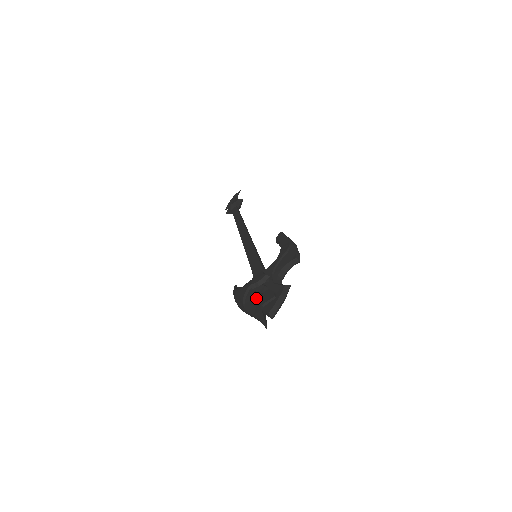
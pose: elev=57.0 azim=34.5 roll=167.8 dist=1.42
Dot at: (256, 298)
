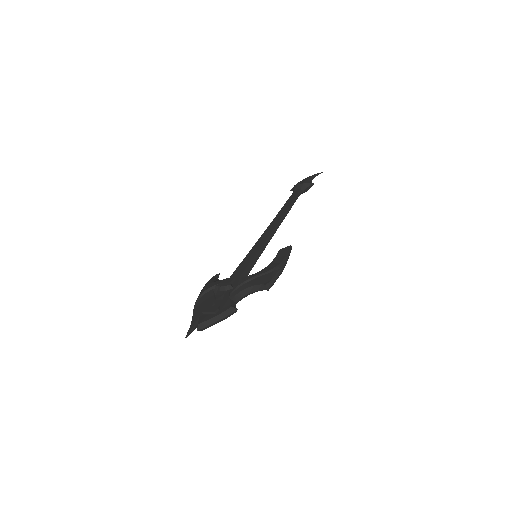
Dot at: (208, 301)
